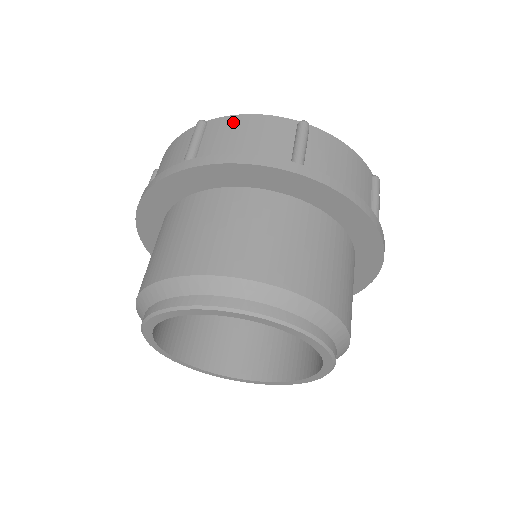
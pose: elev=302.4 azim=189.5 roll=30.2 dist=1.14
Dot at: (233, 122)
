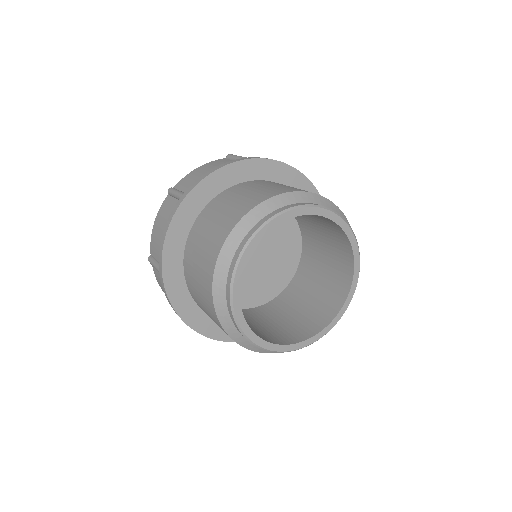
Dot at: occluded
